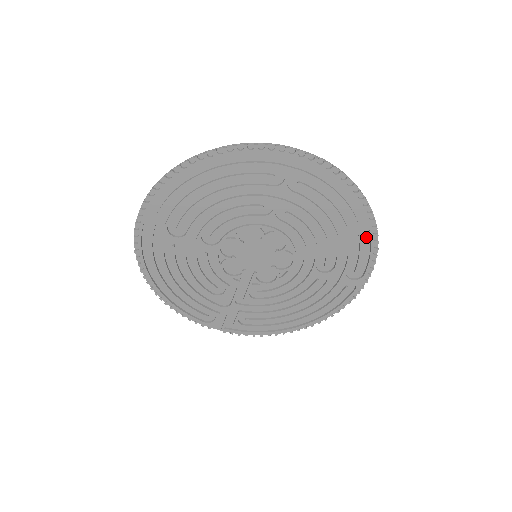
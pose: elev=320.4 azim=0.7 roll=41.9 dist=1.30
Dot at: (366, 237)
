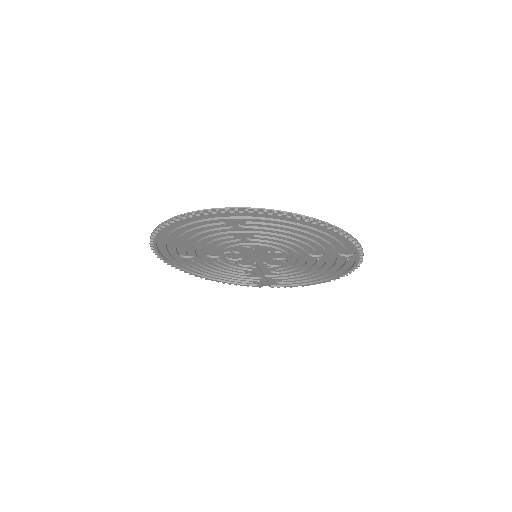
Dot at: (337, 235)
